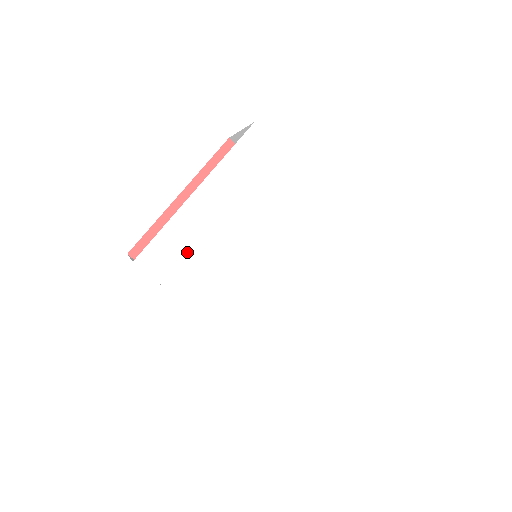
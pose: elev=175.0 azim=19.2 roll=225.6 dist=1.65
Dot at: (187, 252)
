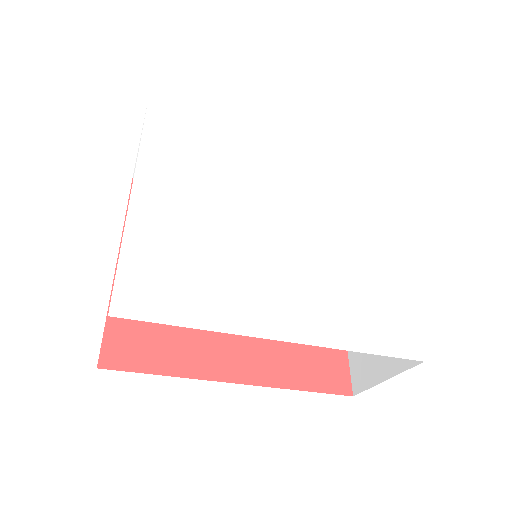
Dot at: (174, 265)
